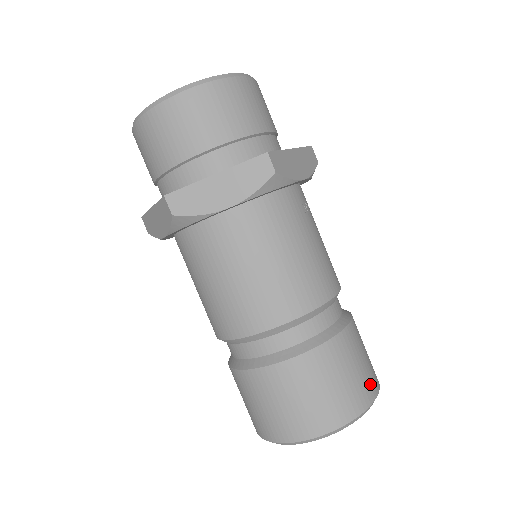
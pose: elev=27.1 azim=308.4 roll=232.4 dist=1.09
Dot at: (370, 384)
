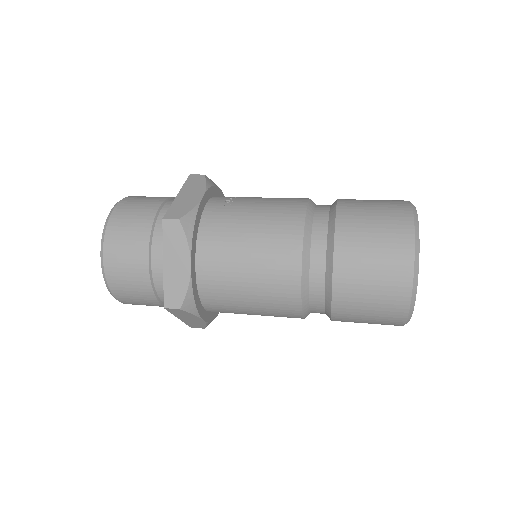
Dot at: (397, 213)
